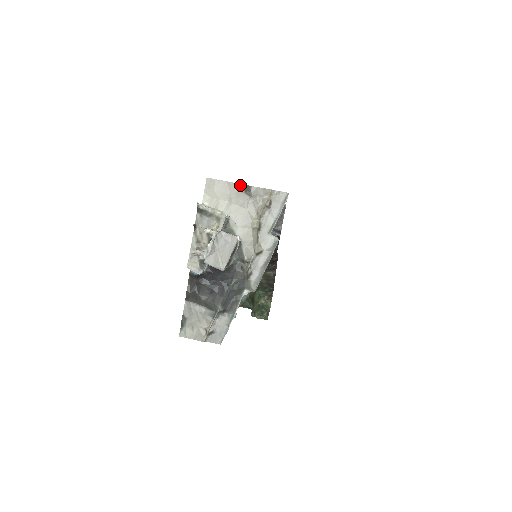
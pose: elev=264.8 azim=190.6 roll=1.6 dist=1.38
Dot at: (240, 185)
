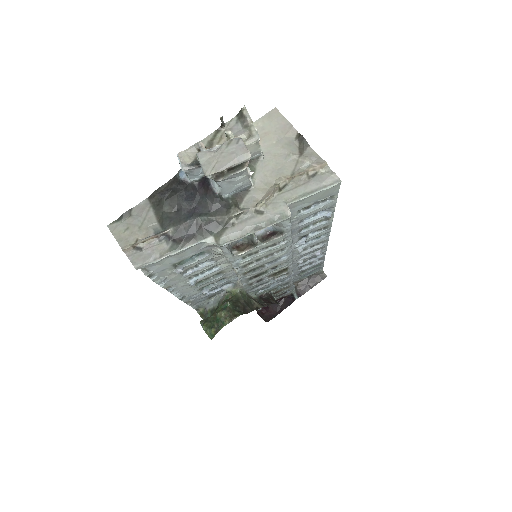
Dot at: (300, 136)
